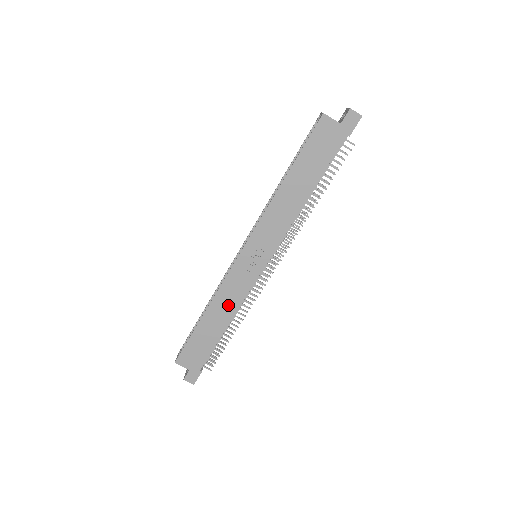
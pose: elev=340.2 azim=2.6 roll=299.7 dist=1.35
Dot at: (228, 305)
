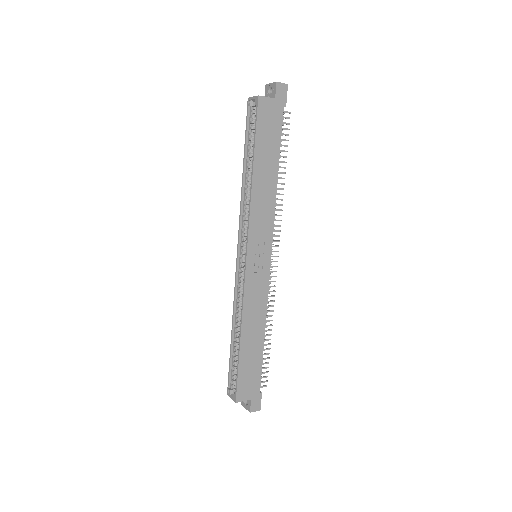
Dot at: (257, 315)
